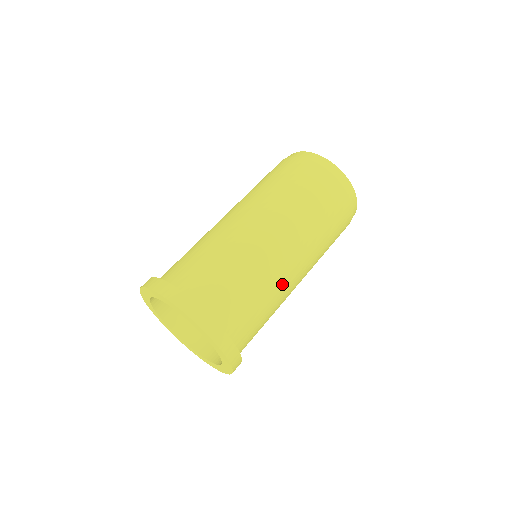
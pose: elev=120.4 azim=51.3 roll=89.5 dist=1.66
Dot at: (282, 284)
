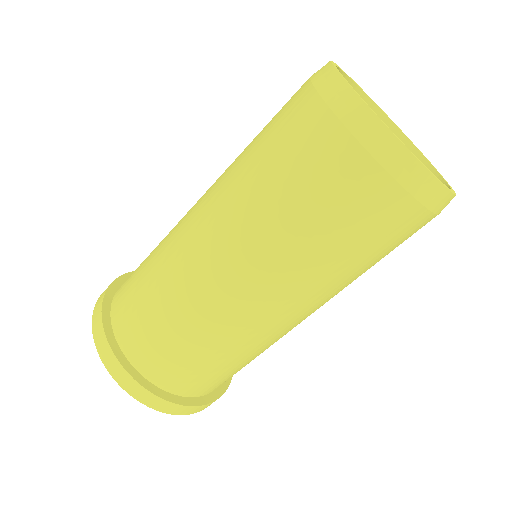
Dot at: (224, 319)
